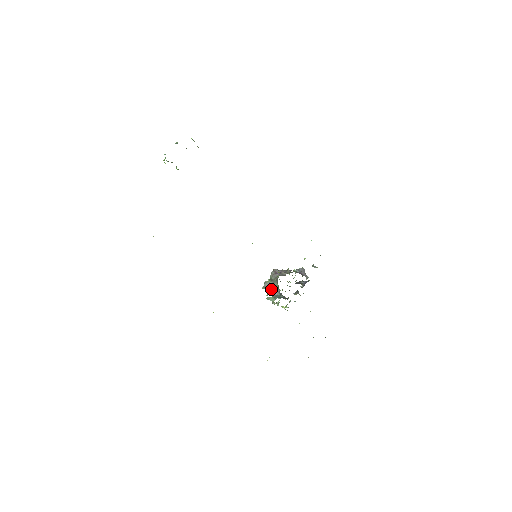
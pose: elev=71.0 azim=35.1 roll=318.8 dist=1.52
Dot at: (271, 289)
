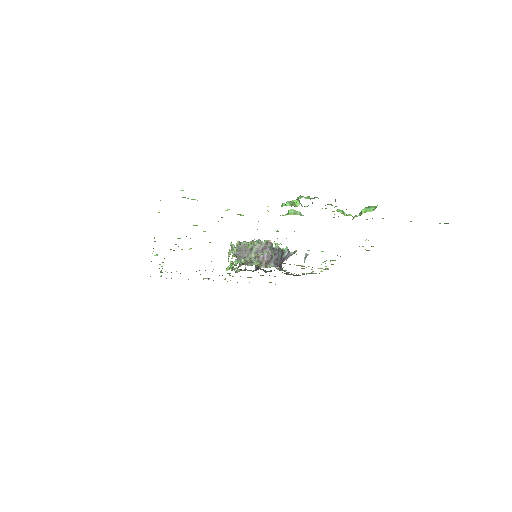
Dot at: (240, 253)
